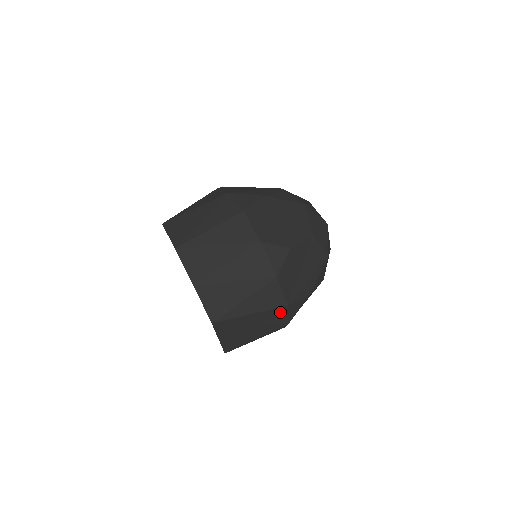
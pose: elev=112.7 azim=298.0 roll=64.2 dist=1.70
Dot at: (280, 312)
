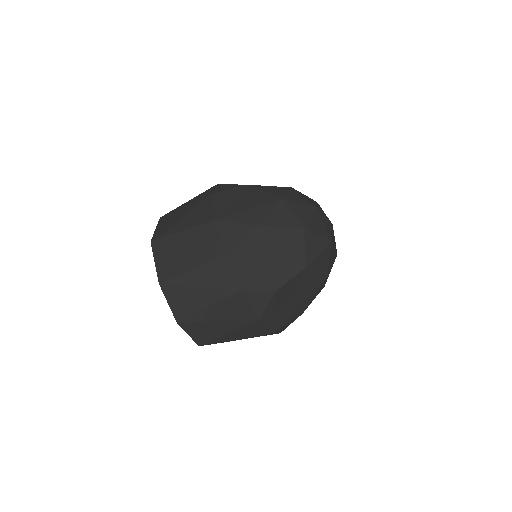
Dot at: (267, 334)
